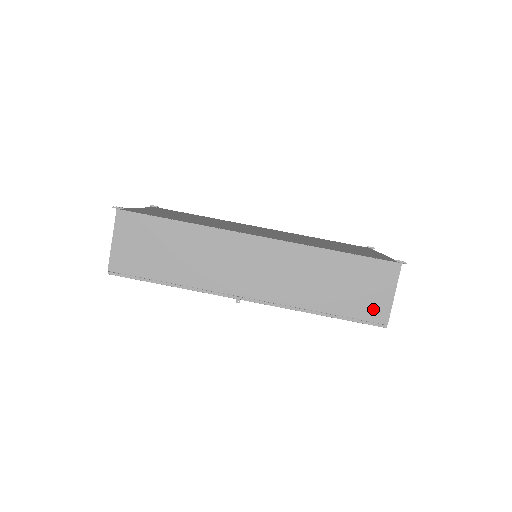
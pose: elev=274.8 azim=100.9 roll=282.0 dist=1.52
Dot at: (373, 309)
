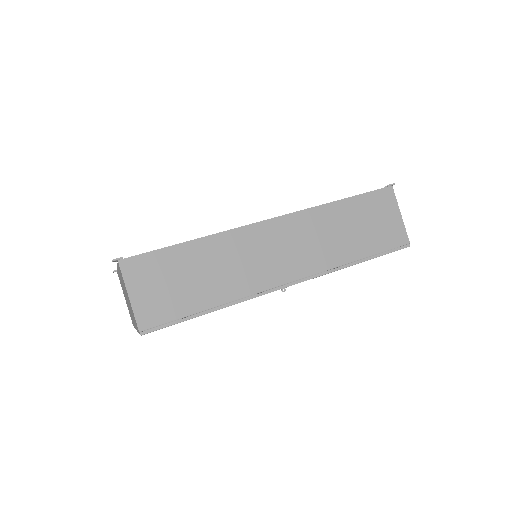
Dot at: (393, 235)
